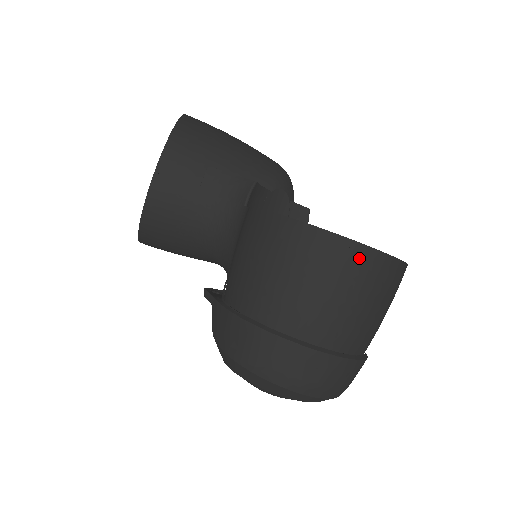
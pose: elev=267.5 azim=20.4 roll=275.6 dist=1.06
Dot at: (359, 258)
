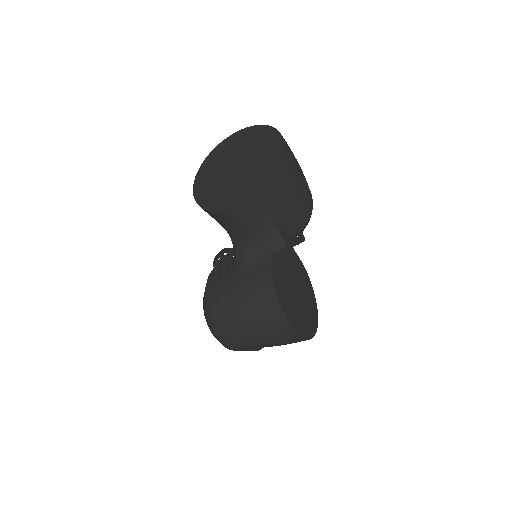
Dot at: (297, 340)
